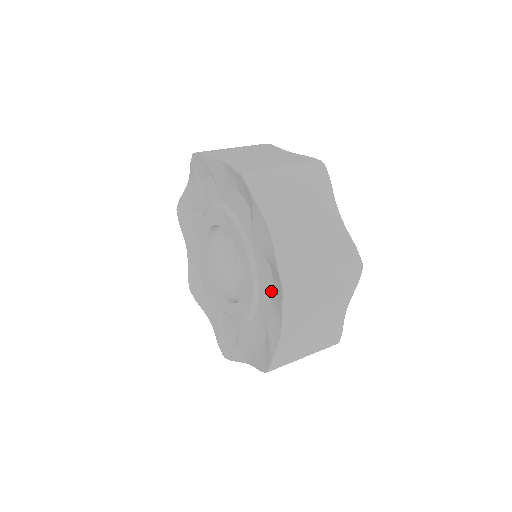
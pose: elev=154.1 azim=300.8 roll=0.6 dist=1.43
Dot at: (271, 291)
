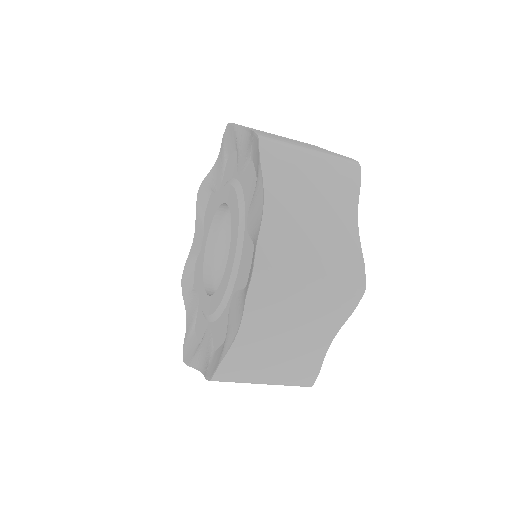
Dot at: (235, 155)
